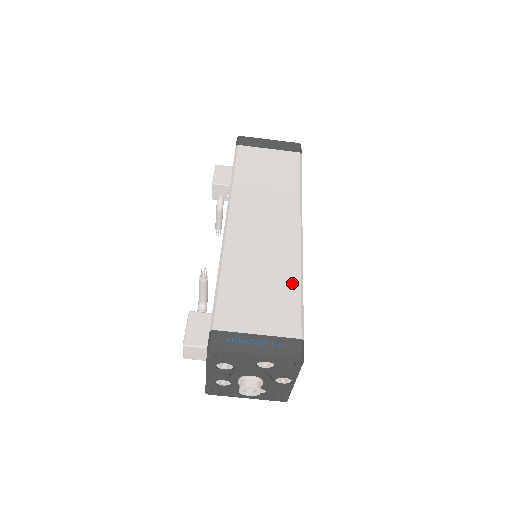
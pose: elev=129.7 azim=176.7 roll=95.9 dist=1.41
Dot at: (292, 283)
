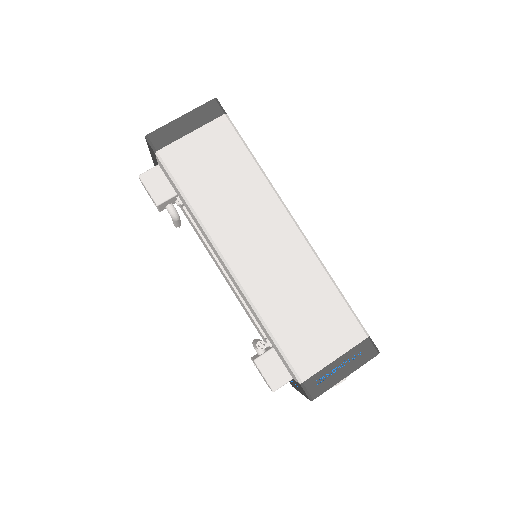
Dot at: (328, 290)
